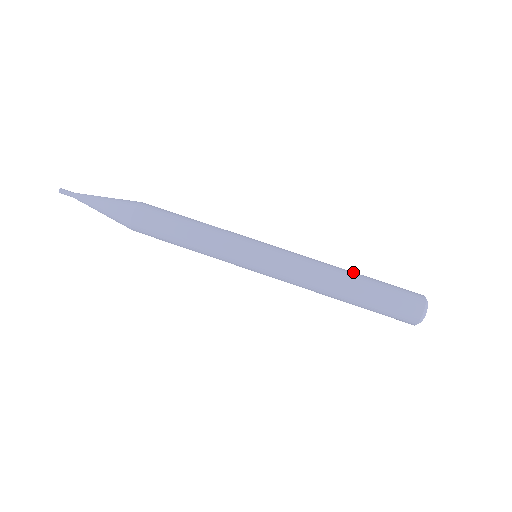
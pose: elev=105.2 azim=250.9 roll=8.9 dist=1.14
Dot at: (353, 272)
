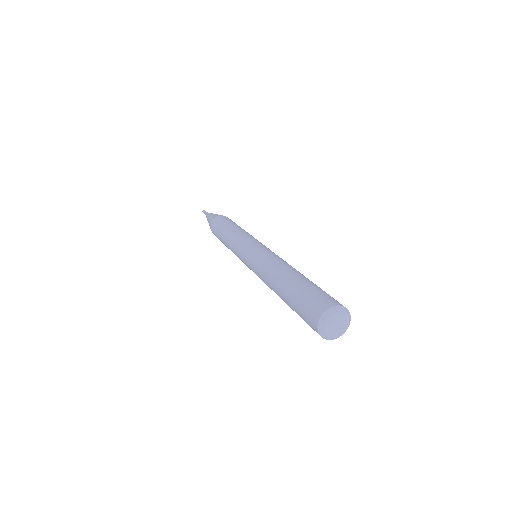
Dot at: (299, 273)
